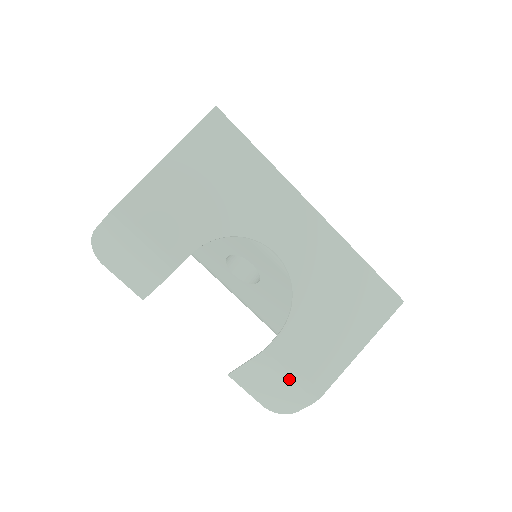
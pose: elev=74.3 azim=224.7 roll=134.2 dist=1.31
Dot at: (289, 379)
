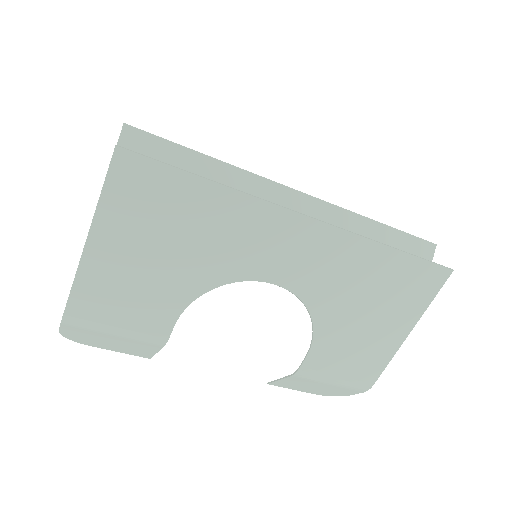
Dot at: (332, 384)
